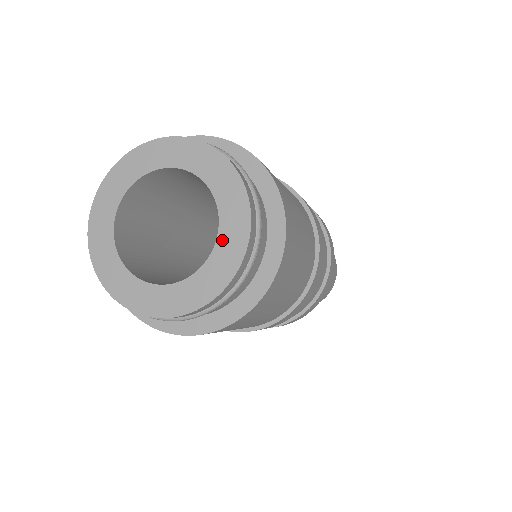
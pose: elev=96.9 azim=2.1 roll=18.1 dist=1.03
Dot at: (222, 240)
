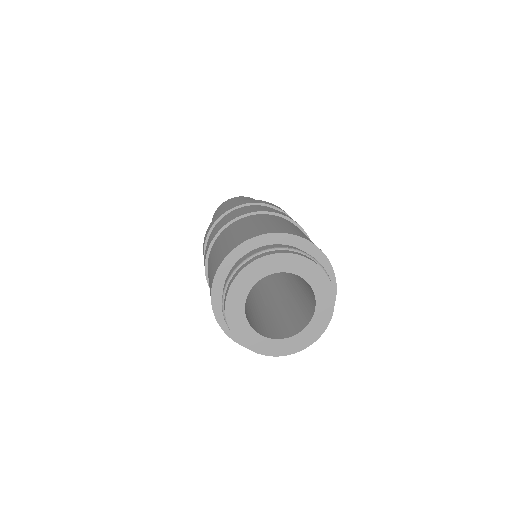
Dot at: (317, 291)
